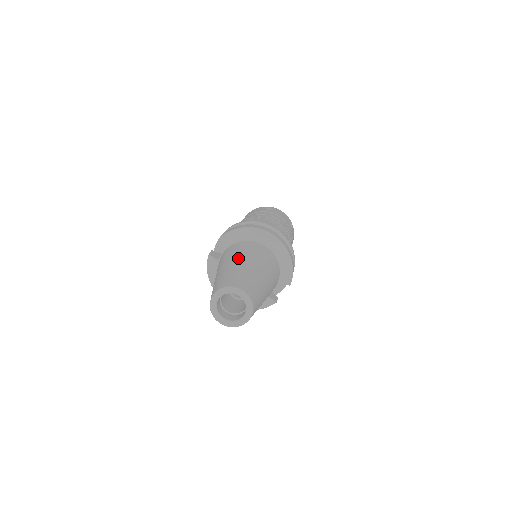
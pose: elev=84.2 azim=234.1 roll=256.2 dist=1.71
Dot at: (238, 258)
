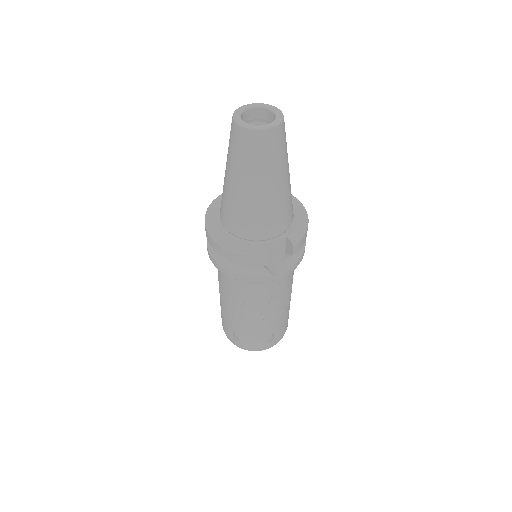
Dot at: occluded
